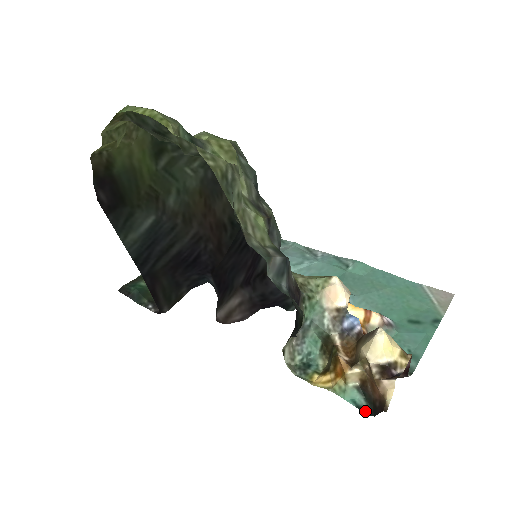
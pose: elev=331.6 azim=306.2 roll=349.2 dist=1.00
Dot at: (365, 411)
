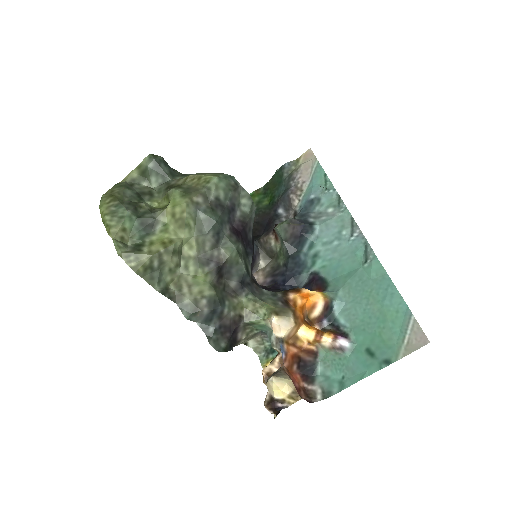
Dot at: occluded
